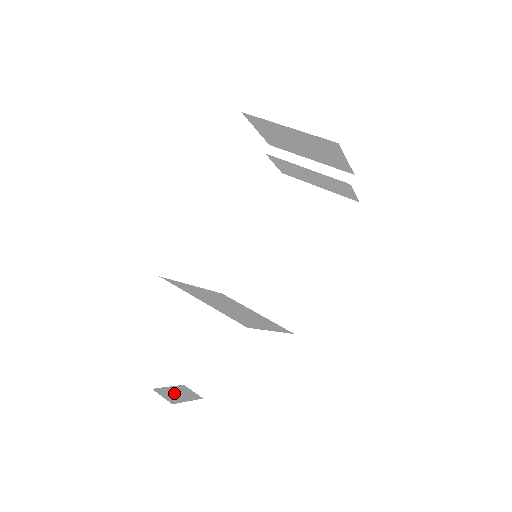
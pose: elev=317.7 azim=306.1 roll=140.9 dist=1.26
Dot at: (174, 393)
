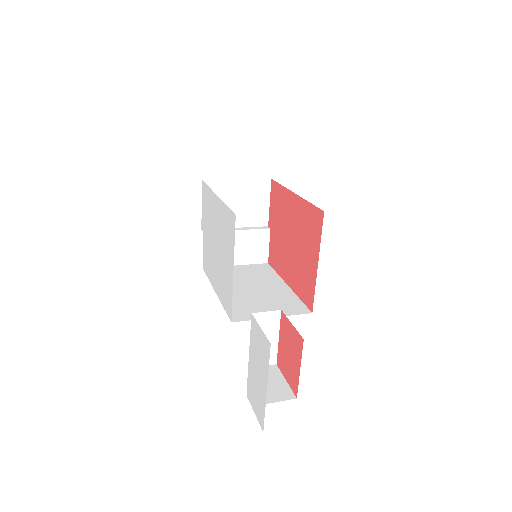
Dot at: occluded
